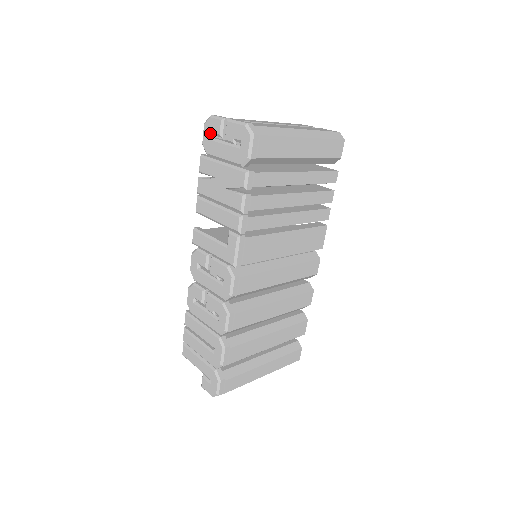
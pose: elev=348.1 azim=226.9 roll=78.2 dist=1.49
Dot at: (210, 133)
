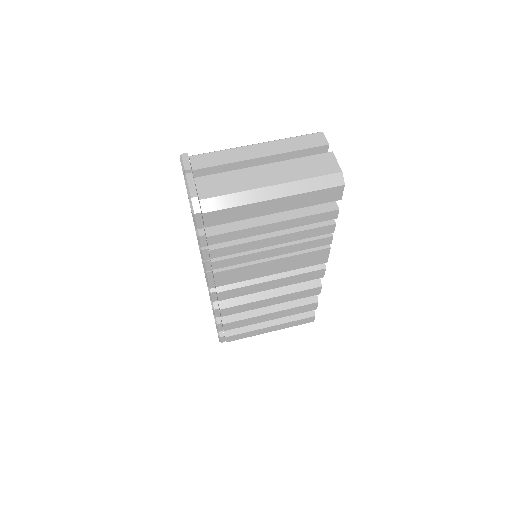
Dot at: occluded
